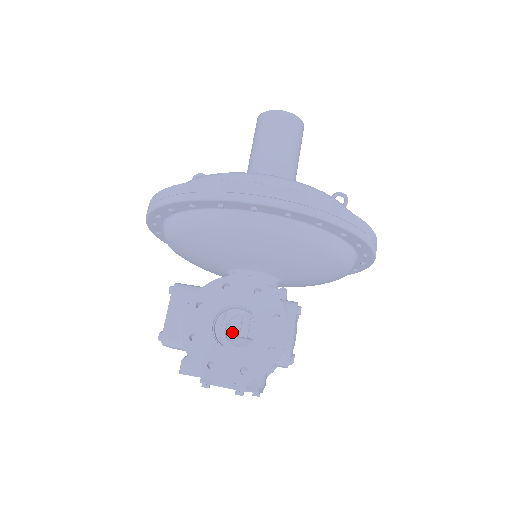
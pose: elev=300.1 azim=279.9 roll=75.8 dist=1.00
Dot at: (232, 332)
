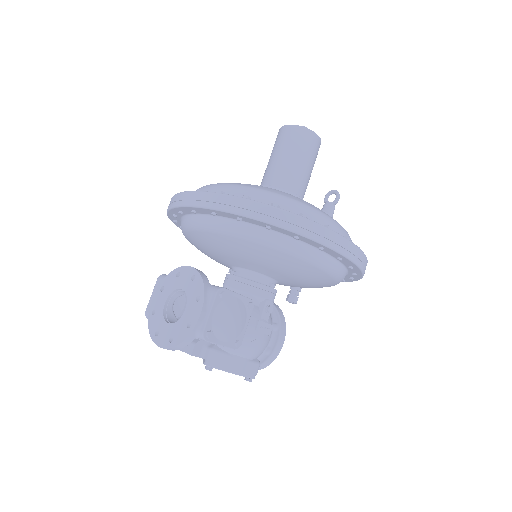
Dot at: occluded
